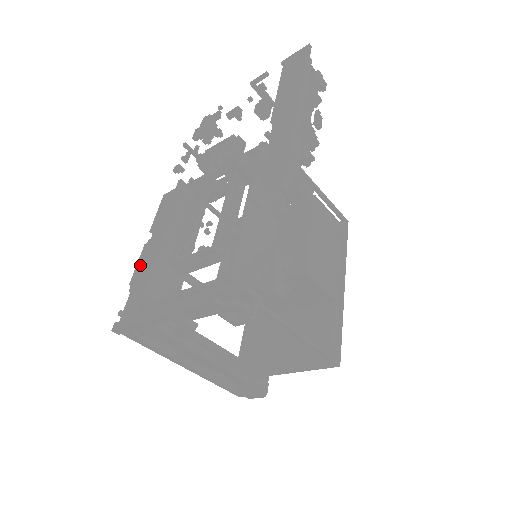
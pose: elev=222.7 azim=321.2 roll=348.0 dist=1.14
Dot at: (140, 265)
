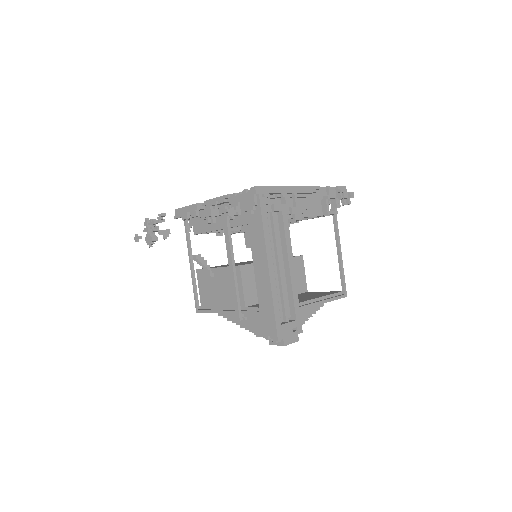
Dot at: occluded
